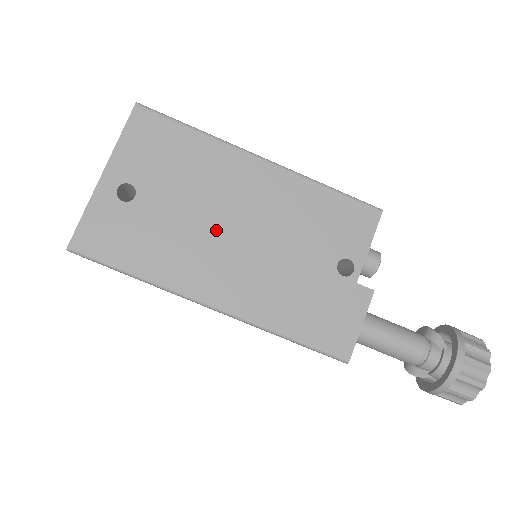
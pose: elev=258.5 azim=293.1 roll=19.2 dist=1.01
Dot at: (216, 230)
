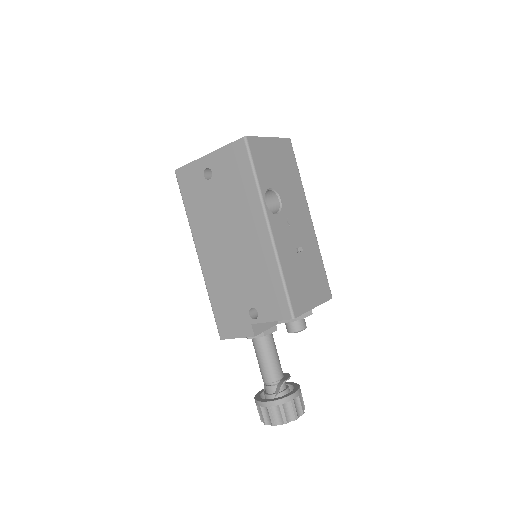
Dot at: (223, 232)
